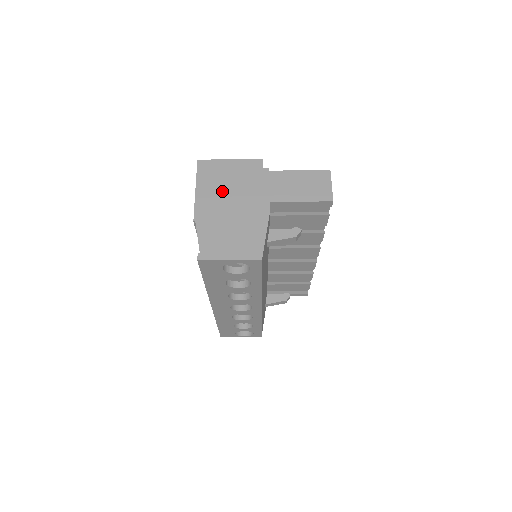
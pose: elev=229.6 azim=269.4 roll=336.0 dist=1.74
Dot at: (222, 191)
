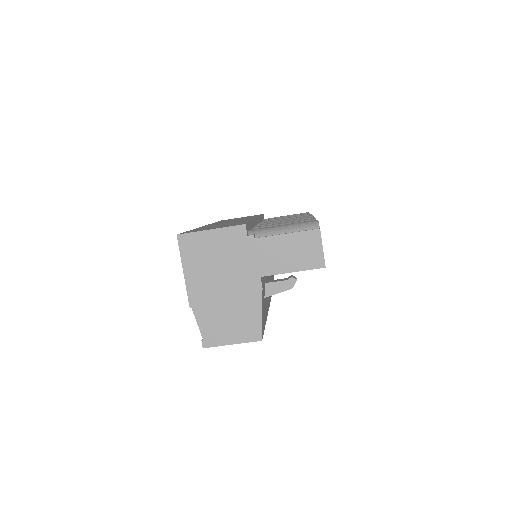
Dot at: (210, 270)
